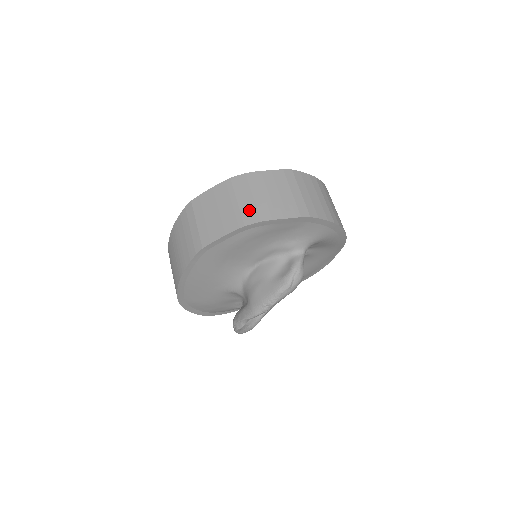
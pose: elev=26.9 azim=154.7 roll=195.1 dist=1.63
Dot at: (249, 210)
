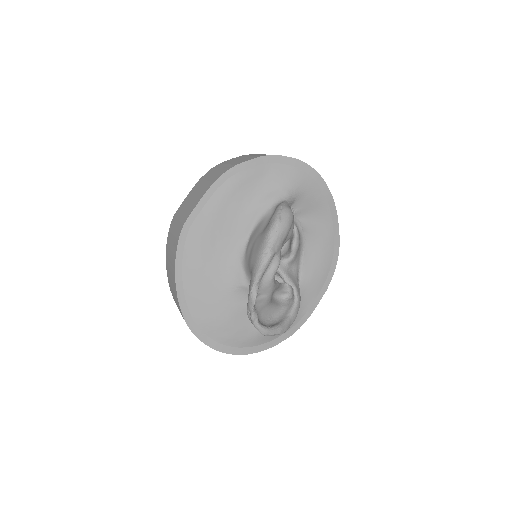
Dot at: (216, 175)
